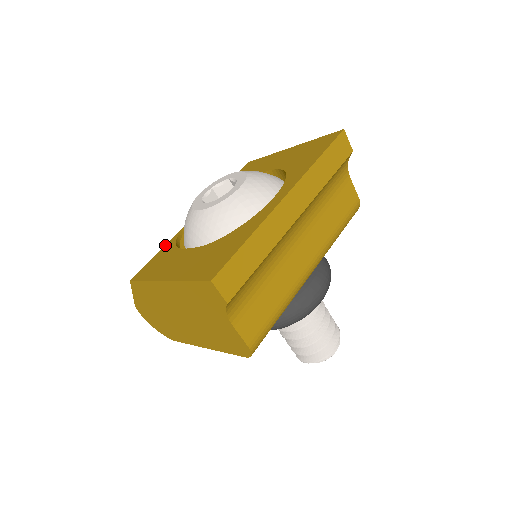
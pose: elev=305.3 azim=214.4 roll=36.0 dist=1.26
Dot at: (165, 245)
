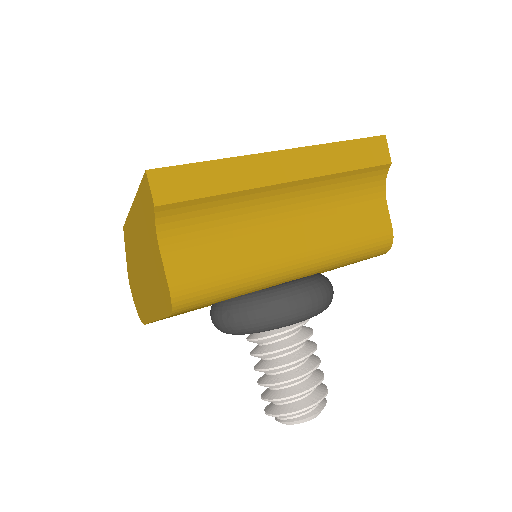
Dot at: occluded
